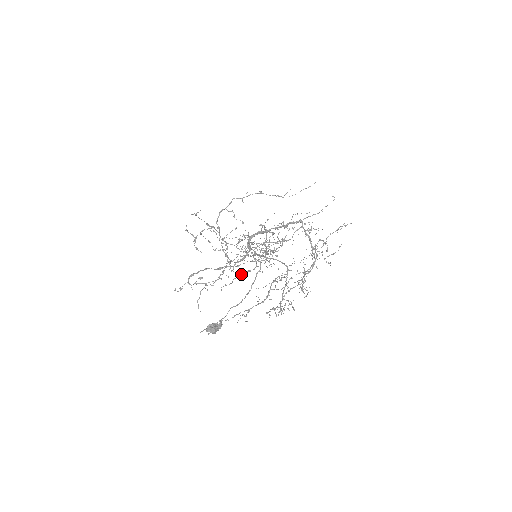
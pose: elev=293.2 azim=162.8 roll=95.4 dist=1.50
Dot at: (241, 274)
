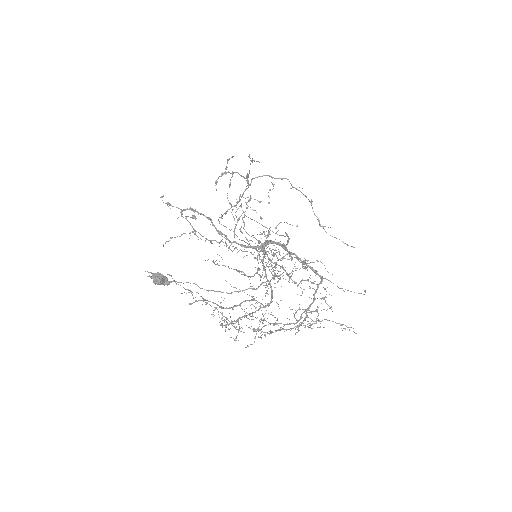
Dot at: (236, 269)
